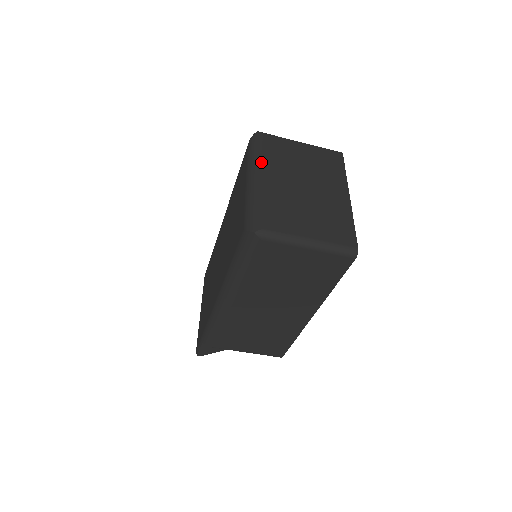
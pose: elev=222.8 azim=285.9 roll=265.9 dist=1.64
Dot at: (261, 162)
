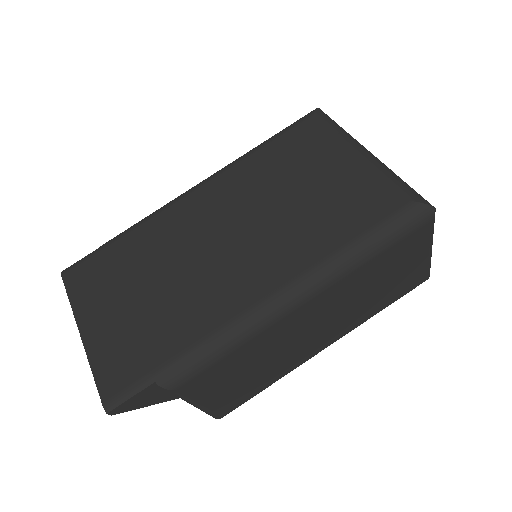
Dot at: occluded
